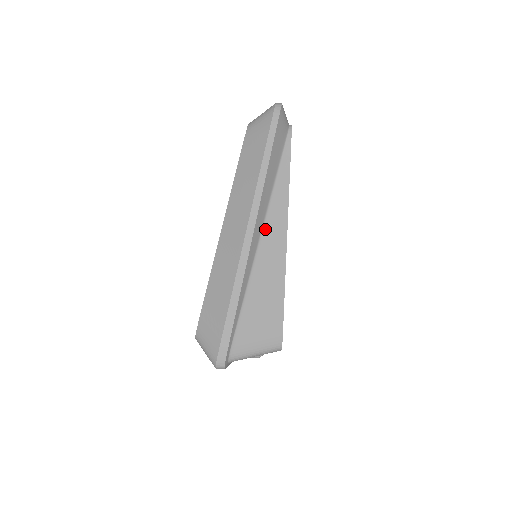
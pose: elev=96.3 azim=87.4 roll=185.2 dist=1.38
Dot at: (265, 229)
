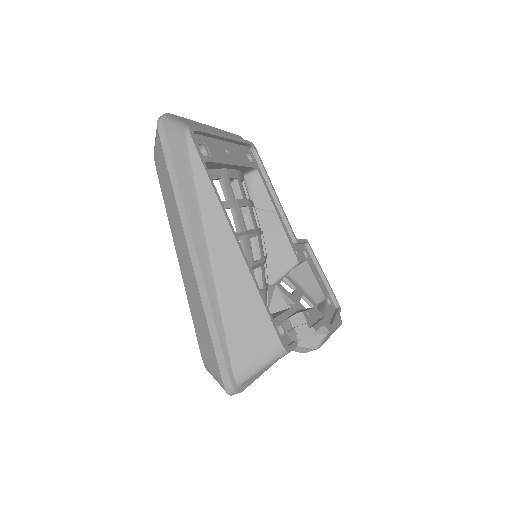
Dot at: (210, 243)
